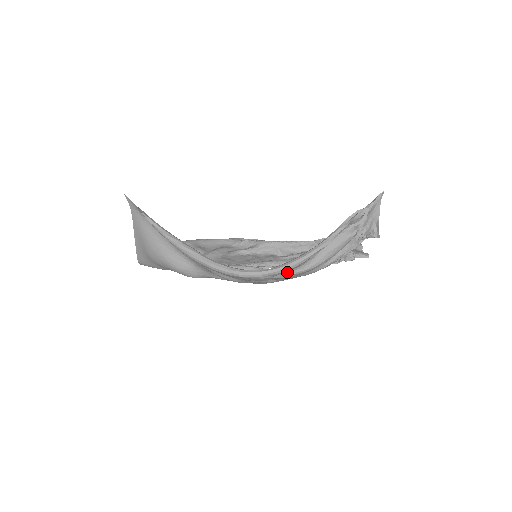
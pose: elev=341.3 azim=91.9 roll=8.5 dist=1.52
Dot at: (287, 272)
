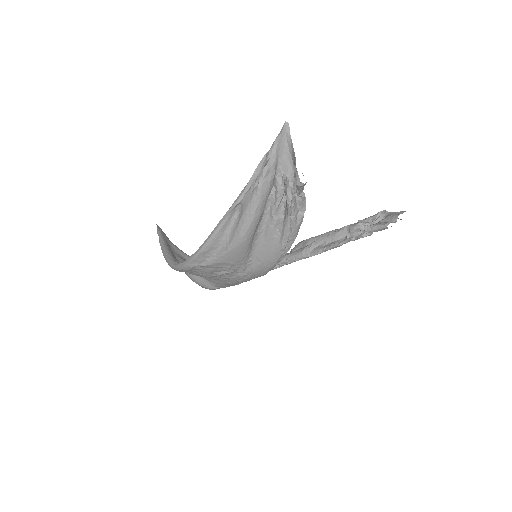
Dot at: (212, 256)
